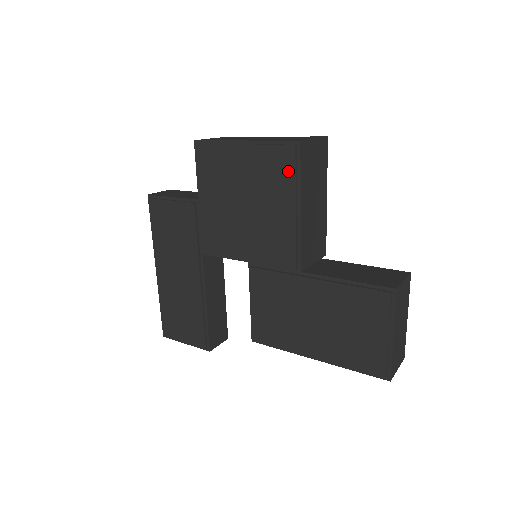
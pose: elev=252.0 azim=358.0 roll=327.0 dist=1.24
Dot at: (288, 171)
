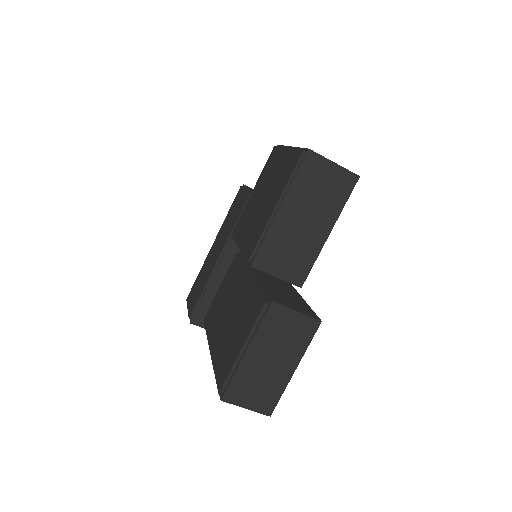
Dot at: (290, 172)
